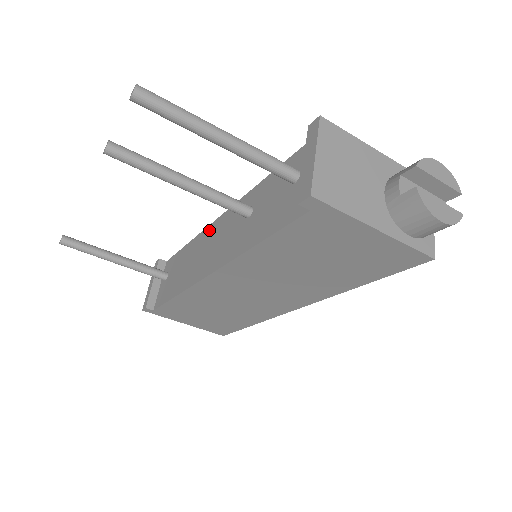
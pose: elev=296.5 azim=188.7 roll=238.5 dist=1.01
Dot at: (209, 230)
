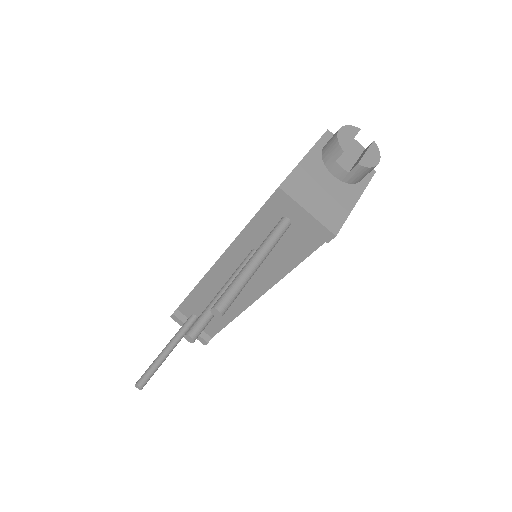
Dot at: (212, 276)
